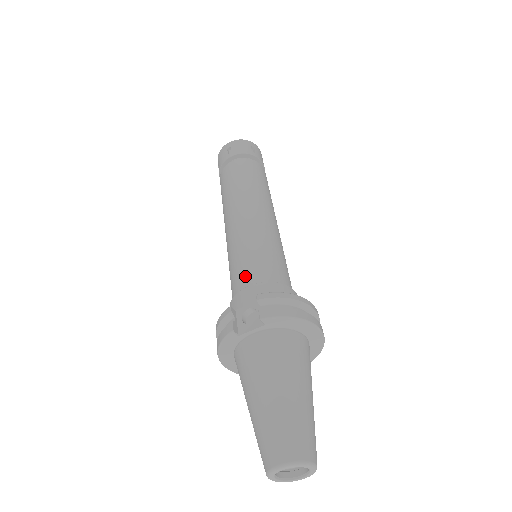
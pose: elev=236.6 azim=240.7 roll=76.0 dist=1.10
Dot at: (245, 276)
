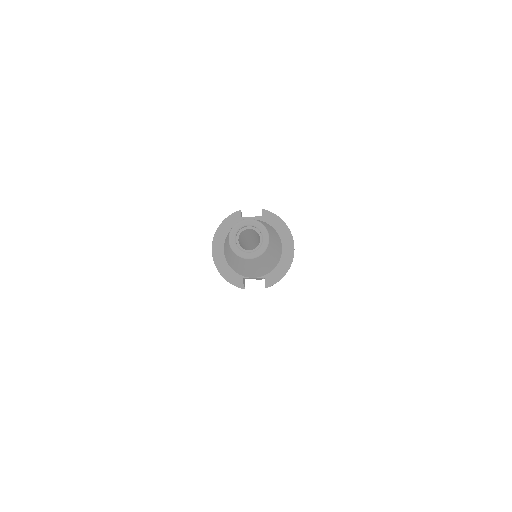
Dot at: occluded
